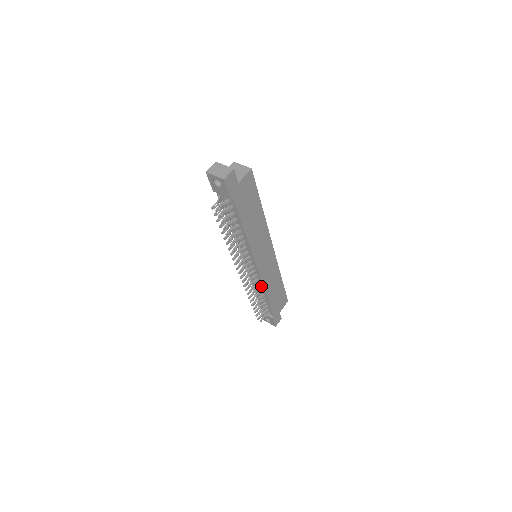
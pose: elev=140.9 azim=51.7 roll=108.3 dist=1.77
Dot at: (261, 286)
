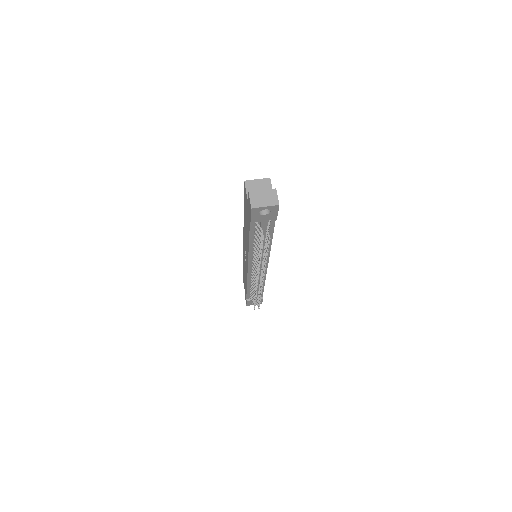
Dot at: occluded
